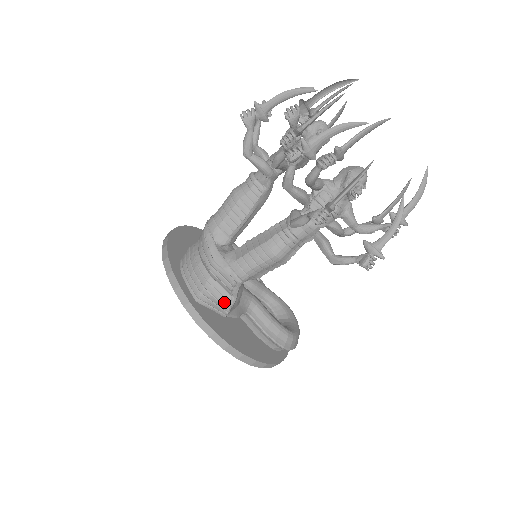
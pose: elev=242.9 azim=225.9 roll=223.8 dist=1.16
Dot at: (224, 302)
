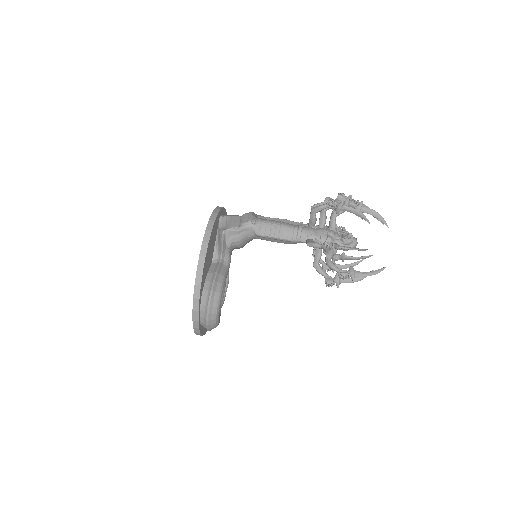
Dot at: (233, 225)
